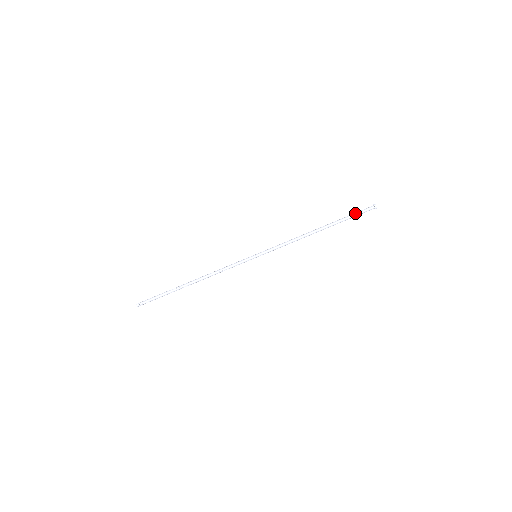
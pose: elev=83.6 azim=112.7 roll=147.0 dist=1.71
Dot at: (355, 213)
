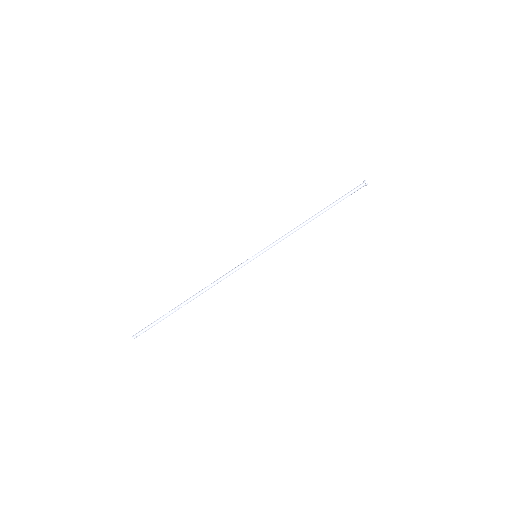
Dot at: (348, 193)
